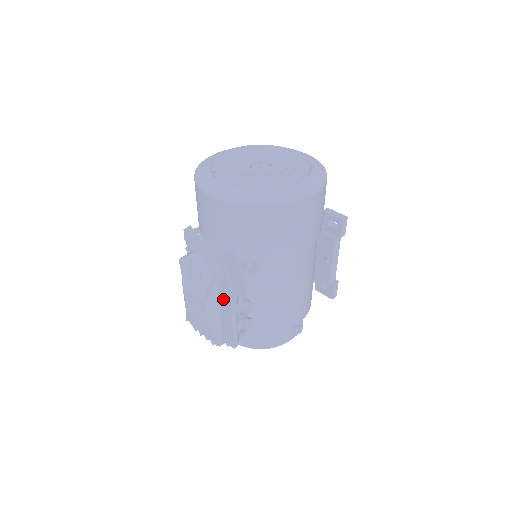
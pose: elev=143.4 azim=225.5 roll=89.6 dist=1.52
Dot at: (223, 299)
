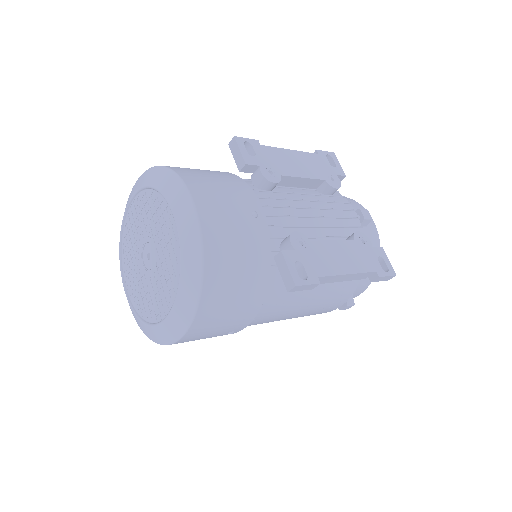
Dot at: occluded
